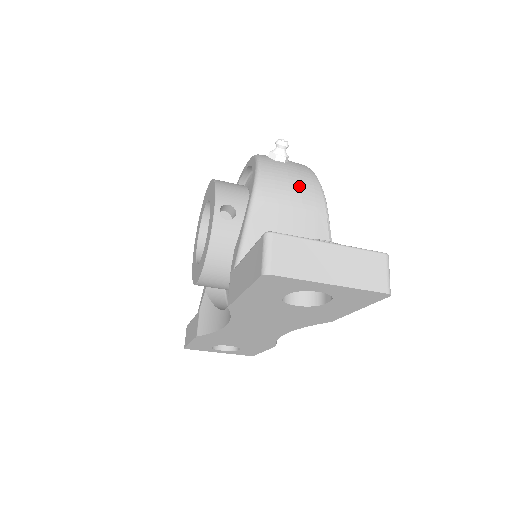
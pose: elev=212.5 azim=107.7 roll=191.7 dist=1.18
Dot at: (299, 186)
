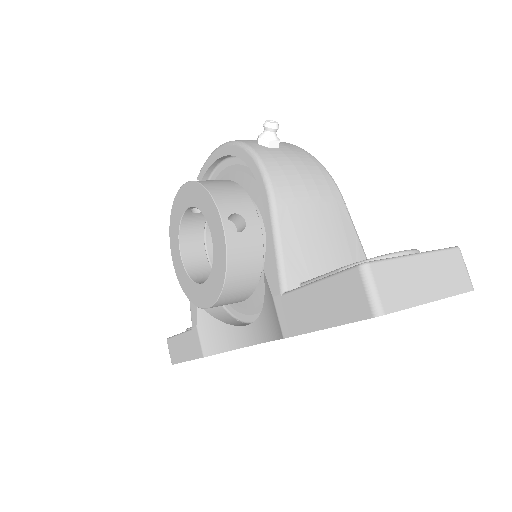
Dot at: (310, 176)
